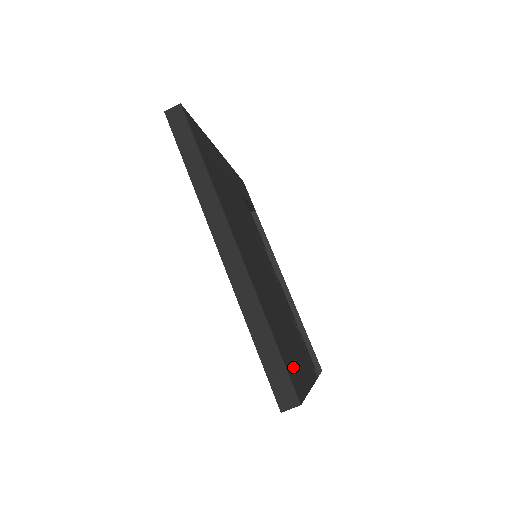
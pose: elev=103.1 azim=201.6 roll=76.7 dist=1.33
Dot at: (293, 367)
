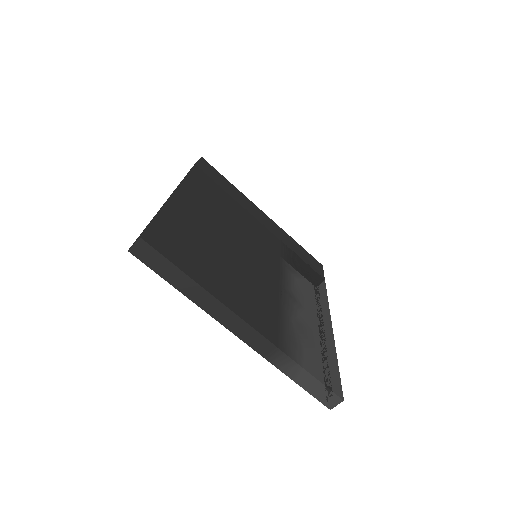
Dot at: (180, 250)
